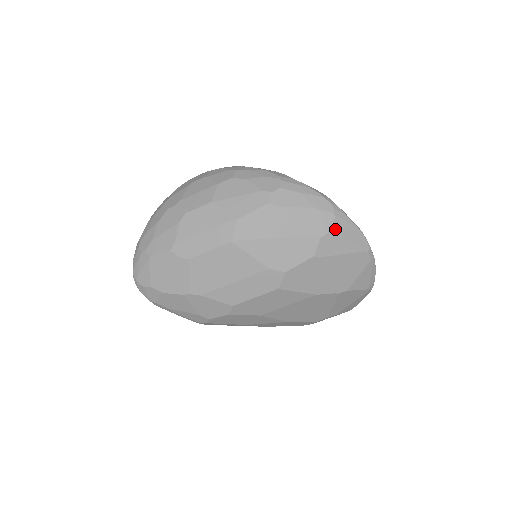
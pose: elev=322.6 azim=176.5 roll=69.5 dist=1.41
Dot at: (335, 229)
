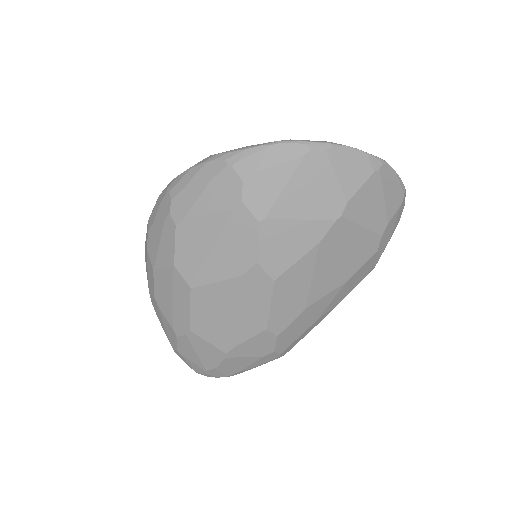
Dot at: (245, 177)
